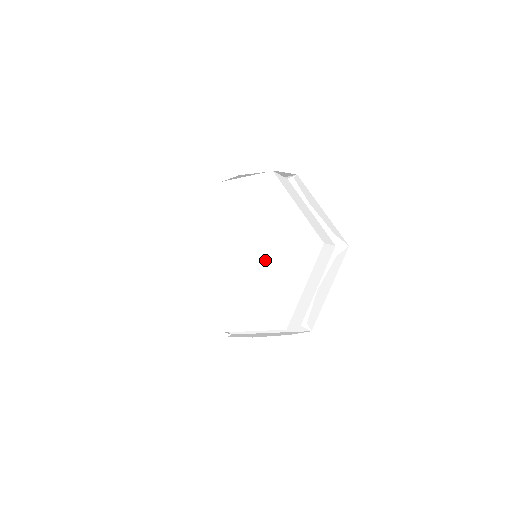
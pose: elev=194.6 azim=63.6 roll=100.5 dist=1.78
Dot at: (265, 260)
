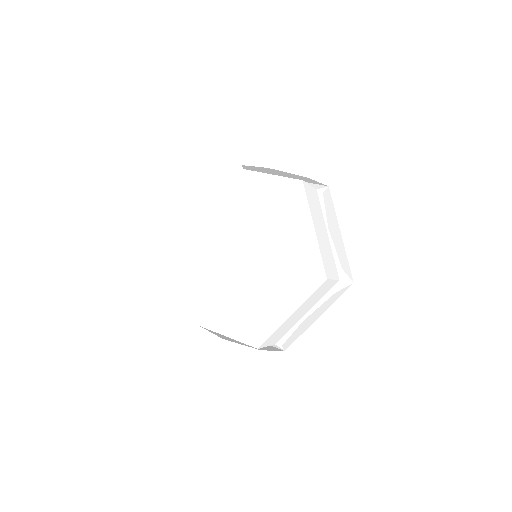
Dot at: (263, 237)
